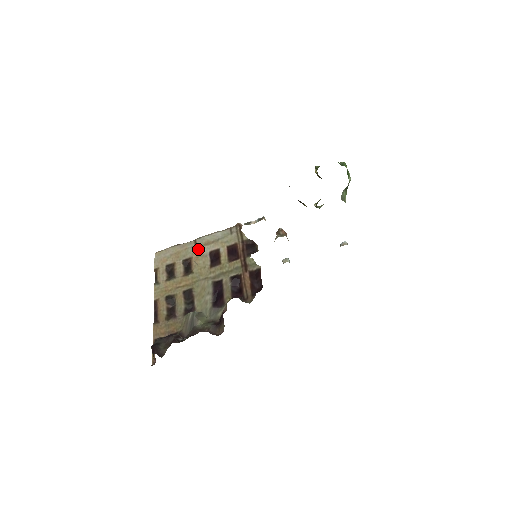
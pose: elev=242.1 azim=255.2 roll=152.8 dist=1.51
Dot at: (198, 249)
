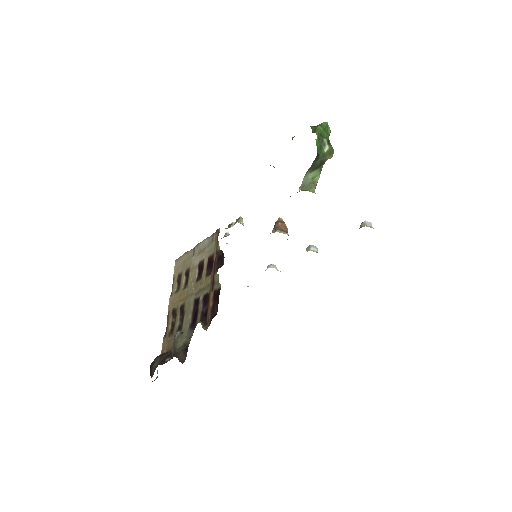
Dot at: (194, 259)
